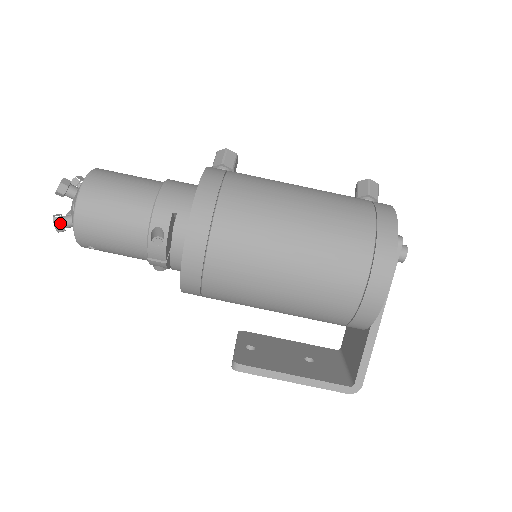
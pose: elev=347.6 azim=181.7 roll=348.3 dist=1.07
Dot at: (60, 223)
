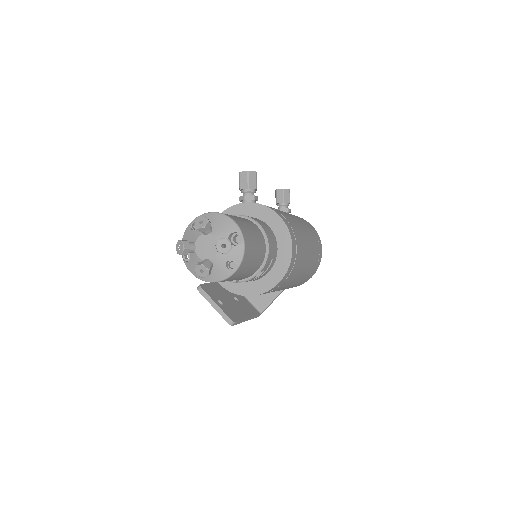
Dot at: (210, 273)
